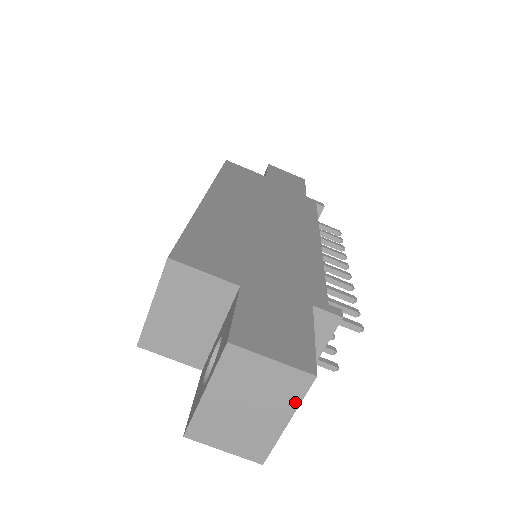
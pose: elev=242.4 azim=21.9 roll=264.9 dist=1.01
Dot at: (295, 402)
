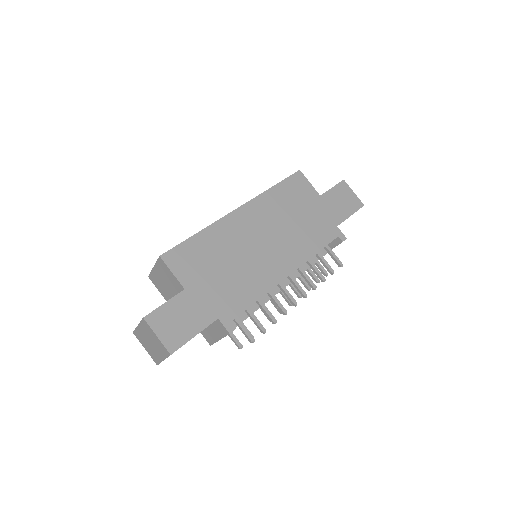
Dot at: (165, 356)
